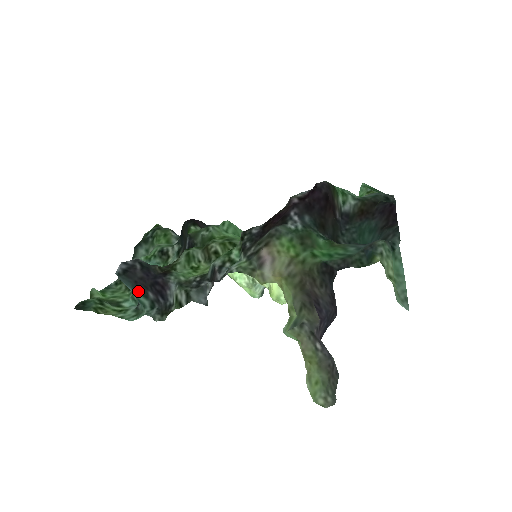
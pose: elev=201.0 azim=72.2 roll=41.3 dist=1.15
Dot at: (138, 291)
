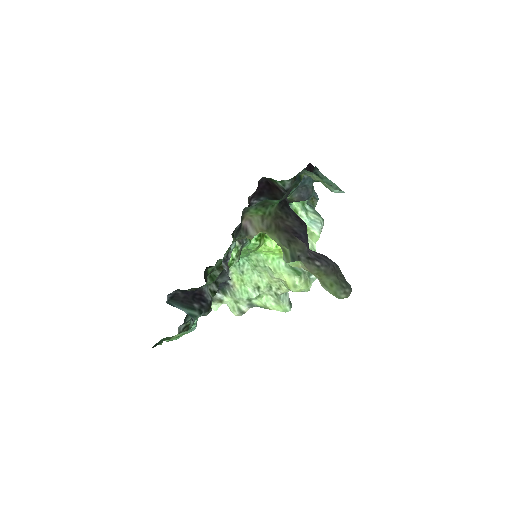
Dot at: (186, 307)
